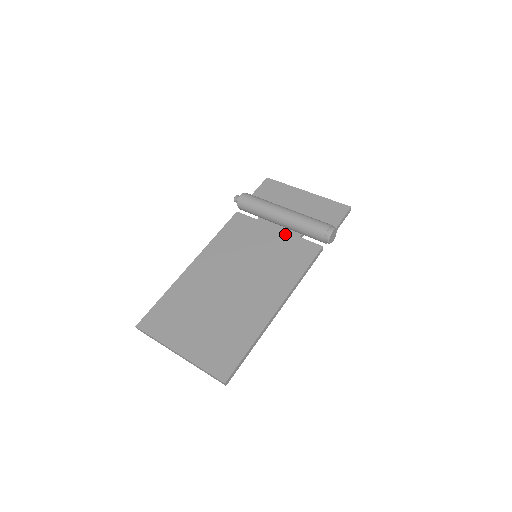
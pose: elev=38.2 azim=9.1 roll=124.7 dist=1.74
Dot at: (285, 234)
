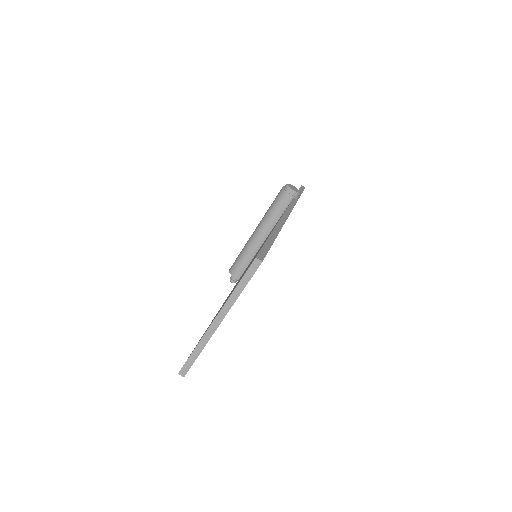
Dot at: occluded
